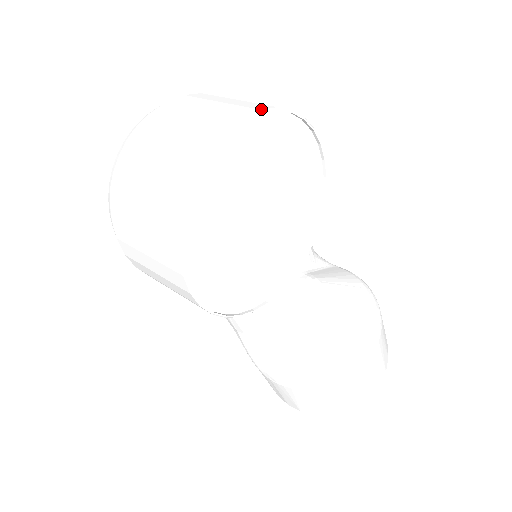
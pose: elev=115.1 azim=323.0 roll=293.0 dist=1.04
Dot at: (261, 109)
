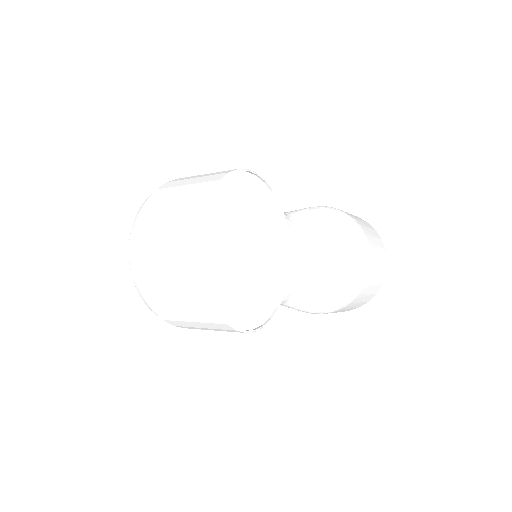
Dot at: (205, 205)
